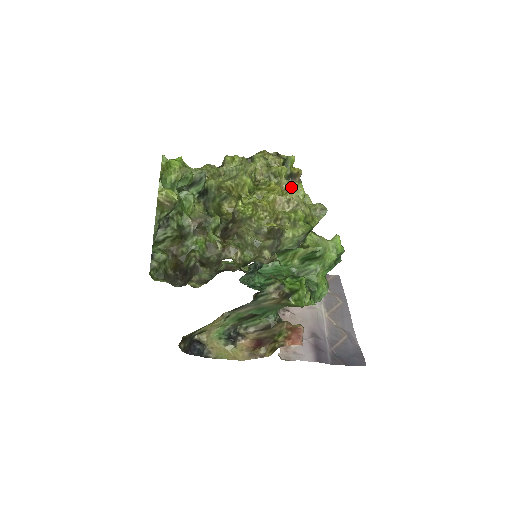
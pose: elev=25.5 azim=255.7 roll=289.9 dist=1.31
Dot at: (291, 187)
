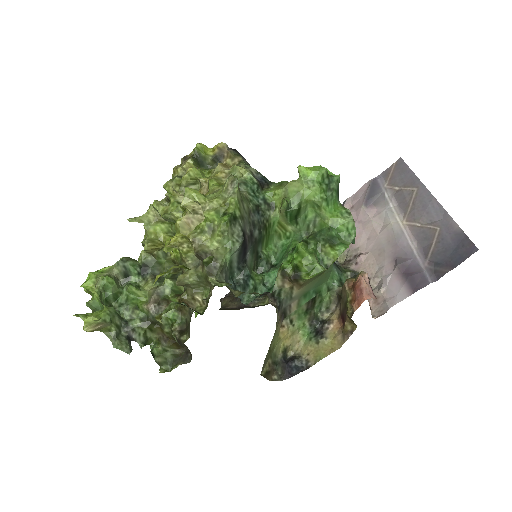
Dot at: (208, 181)
